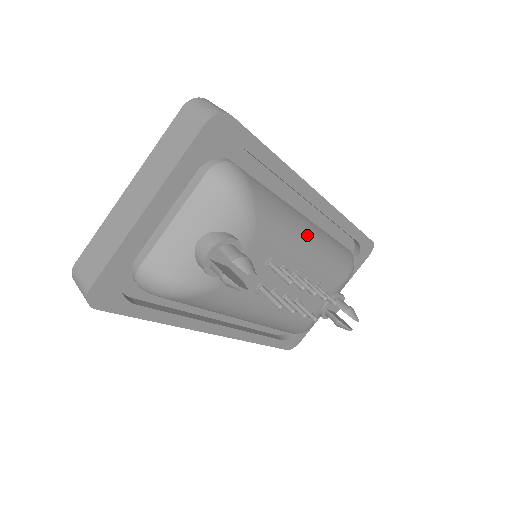
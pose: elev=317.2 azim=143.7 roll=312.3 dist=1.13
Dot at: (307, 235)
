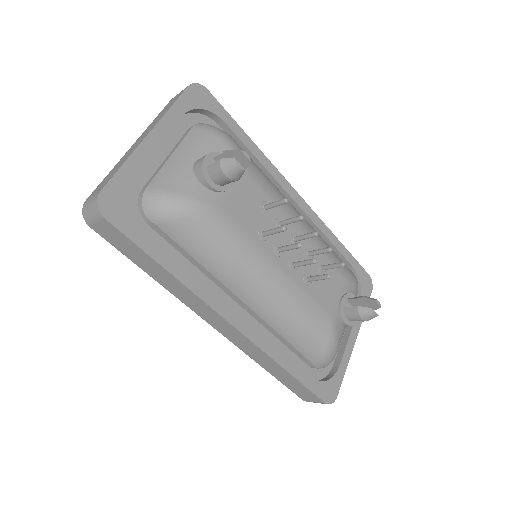
Dot at: (294, 207)
